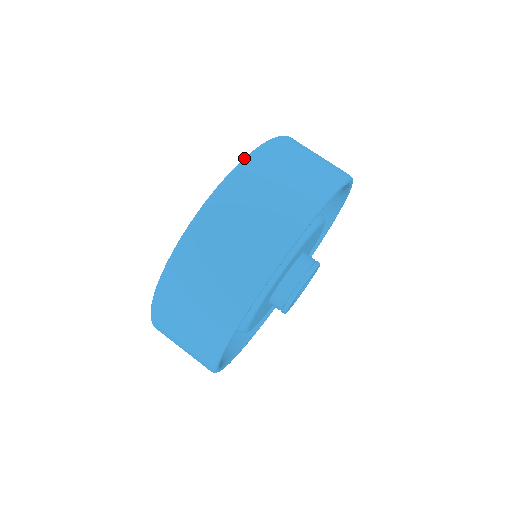
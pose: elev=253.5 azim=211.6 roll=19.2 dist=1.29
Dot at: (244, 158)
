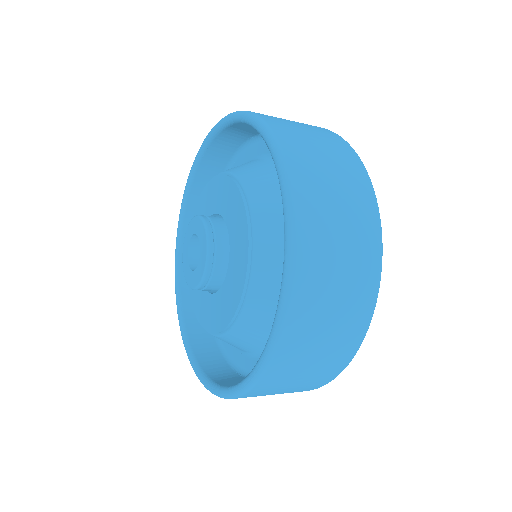
Dot at: (255, 117)
